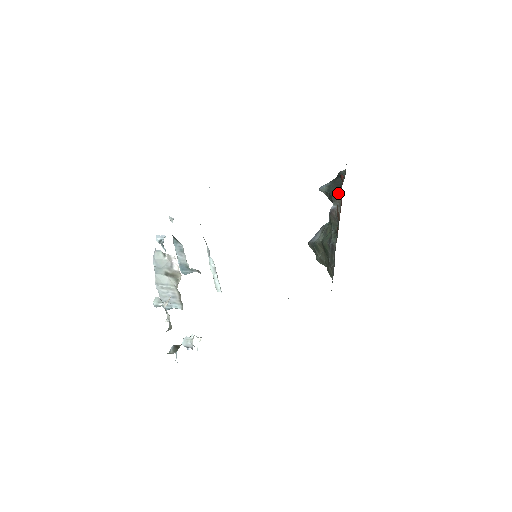
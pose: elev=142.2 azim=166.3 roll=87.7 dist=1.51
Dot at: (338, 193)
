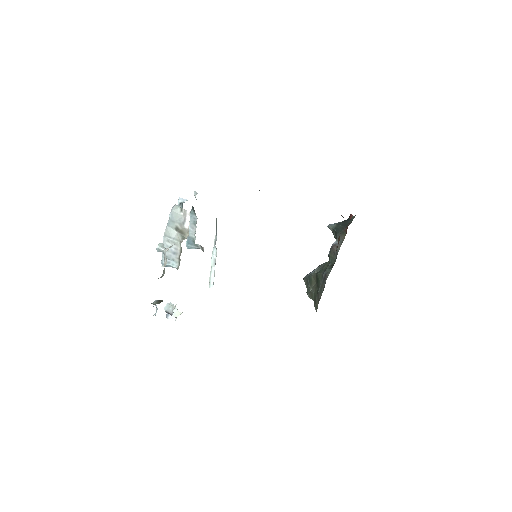
Dot at: (344, 231)
